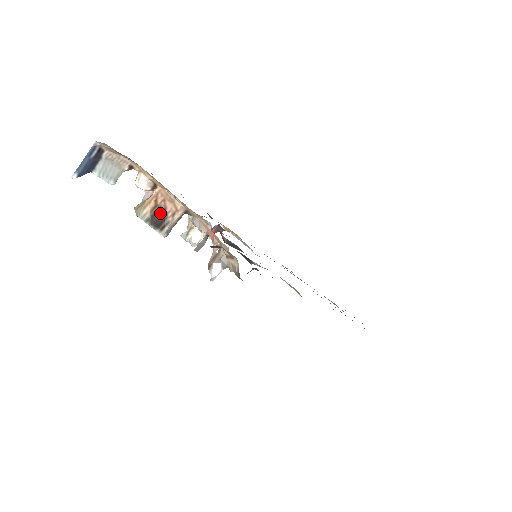
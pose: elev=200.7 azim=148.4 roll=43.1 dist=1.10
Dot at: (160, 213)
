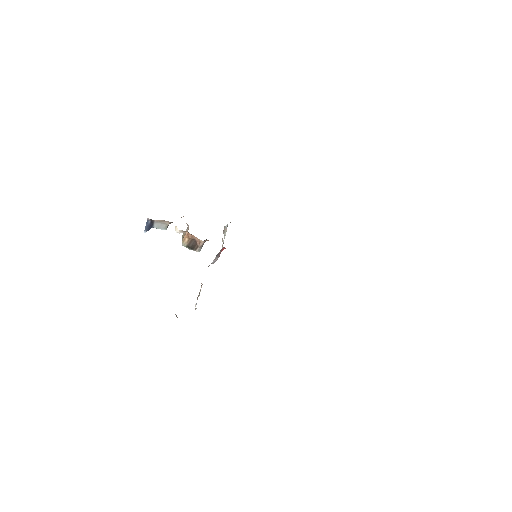
Dot at: (193, 242)
